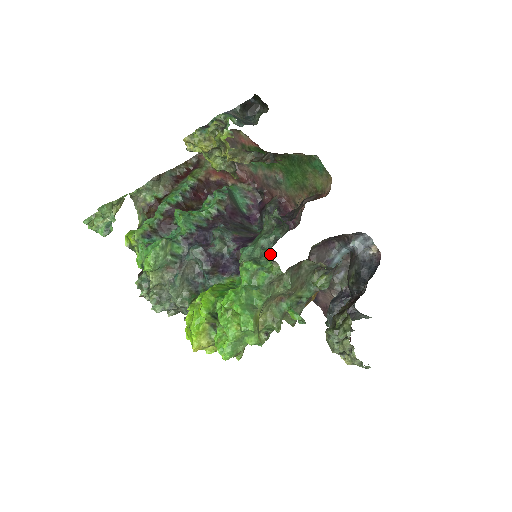
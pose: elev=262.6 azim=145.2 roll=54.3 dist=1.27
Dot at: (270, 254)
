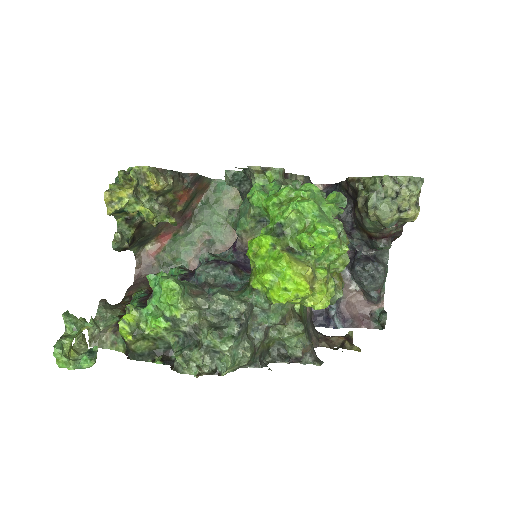
Dot at: (257, 178)
